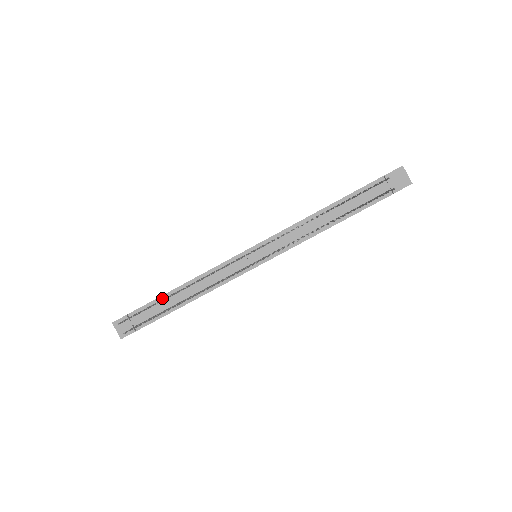
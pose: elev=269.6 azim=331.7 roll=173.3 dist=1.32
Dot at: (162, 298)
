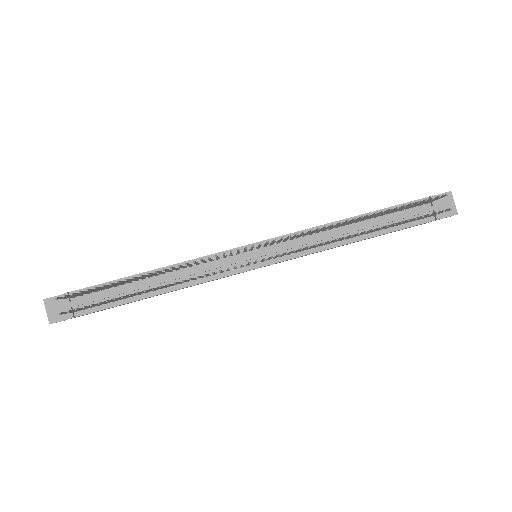
Dot at: occluded
